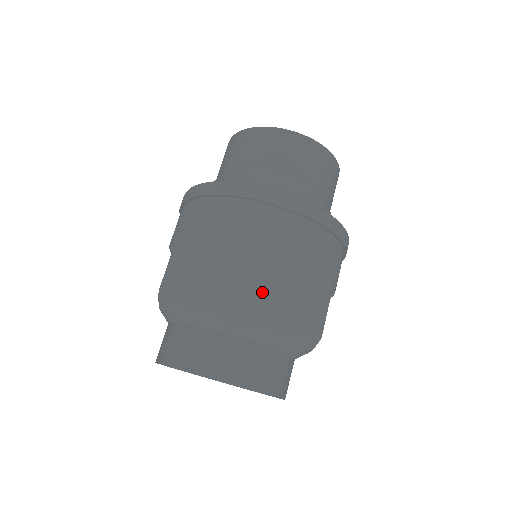
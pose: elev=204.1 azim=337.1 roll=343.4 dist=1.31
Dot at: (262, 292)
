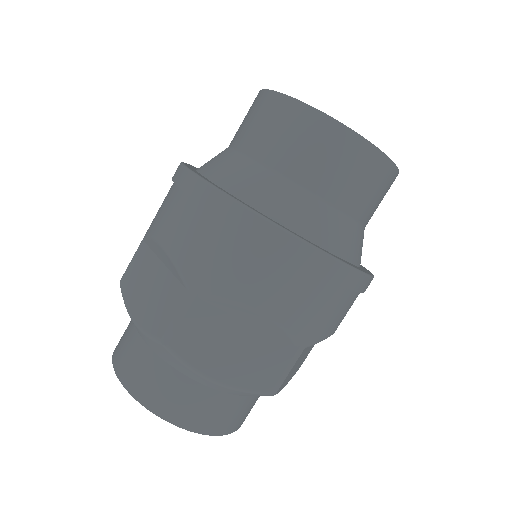
Dot at: (192, 330)
